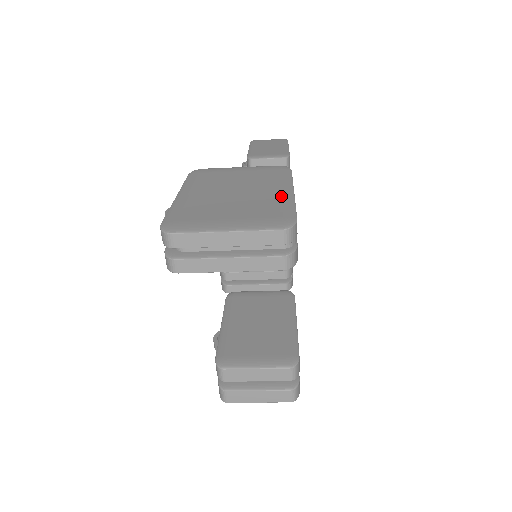
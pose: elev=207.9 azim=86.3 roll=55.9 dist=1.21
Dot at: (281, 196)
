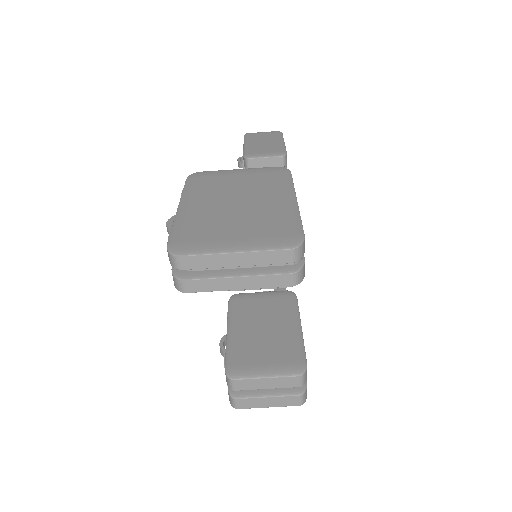
Dot at: (285, 207)
